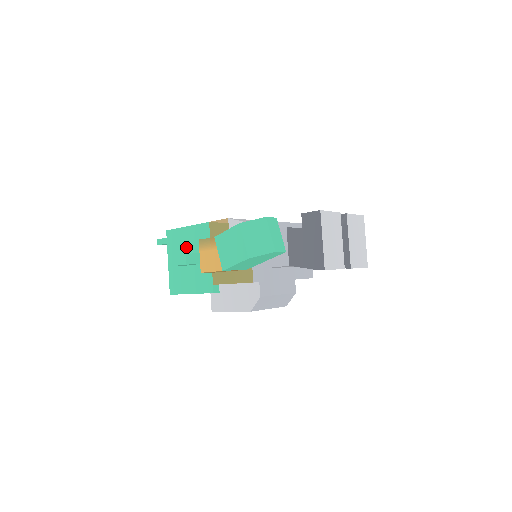
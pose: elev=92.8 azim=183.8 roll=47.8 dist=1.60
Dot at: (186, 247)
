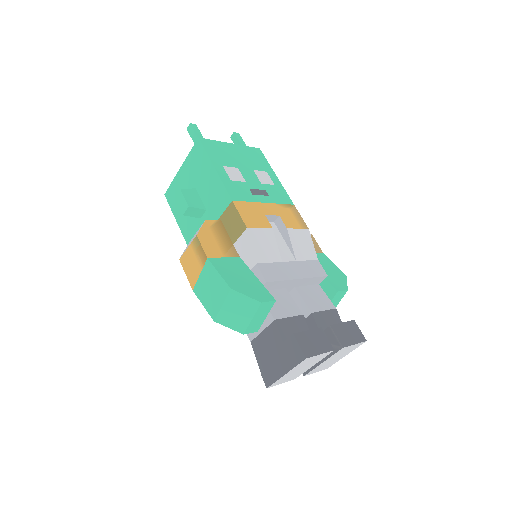
Dot at: (201, 184)
